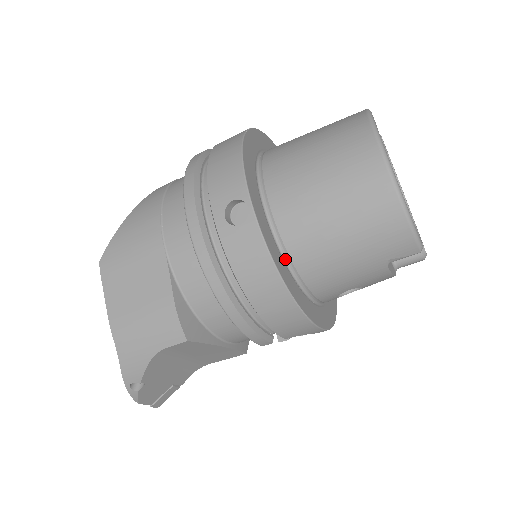
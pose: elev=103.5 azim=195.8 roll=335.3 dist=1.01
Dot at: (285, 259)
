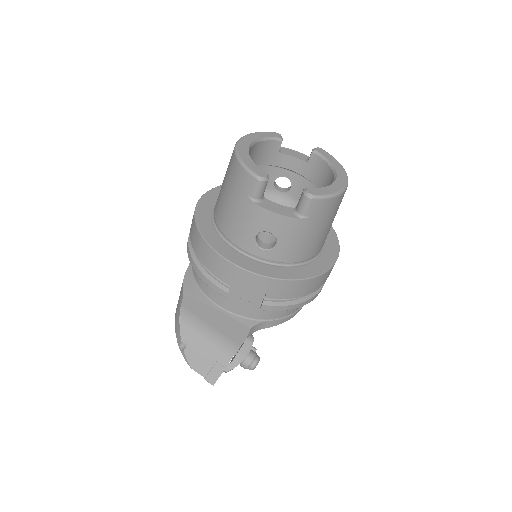
Dot at: (216, 225)
